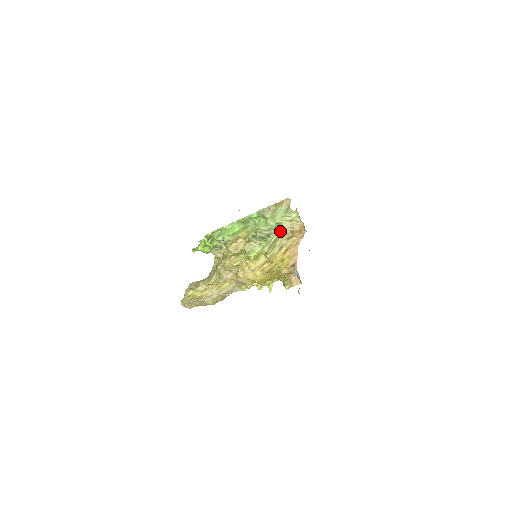
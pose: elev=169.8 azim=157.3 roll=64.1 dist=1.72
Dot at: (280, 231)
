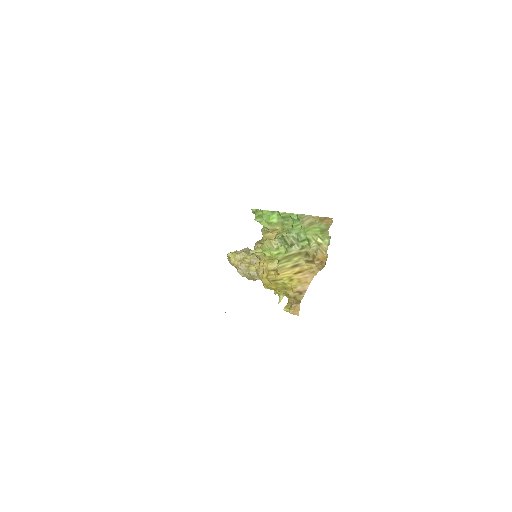
Dot at: (305, 248)
